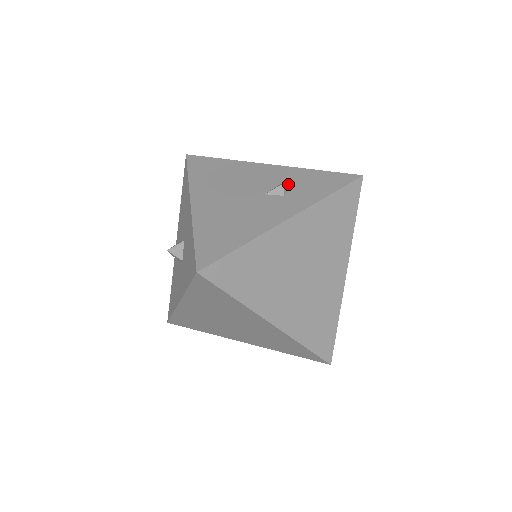
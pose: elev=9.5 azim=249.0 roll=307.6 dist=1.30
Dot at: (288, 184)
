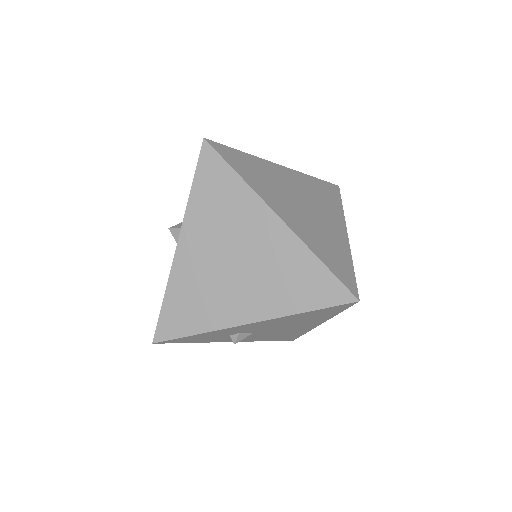
Dot at: occluded
